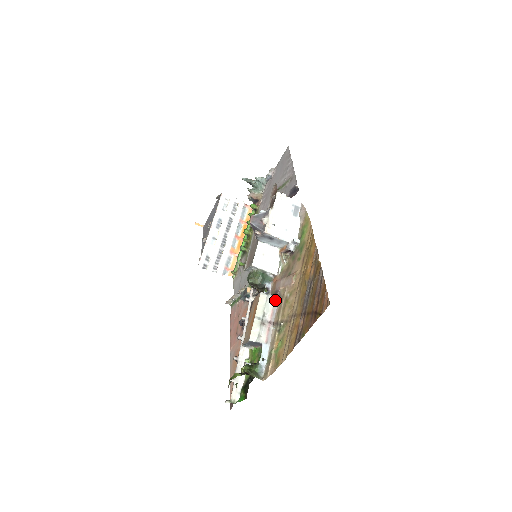
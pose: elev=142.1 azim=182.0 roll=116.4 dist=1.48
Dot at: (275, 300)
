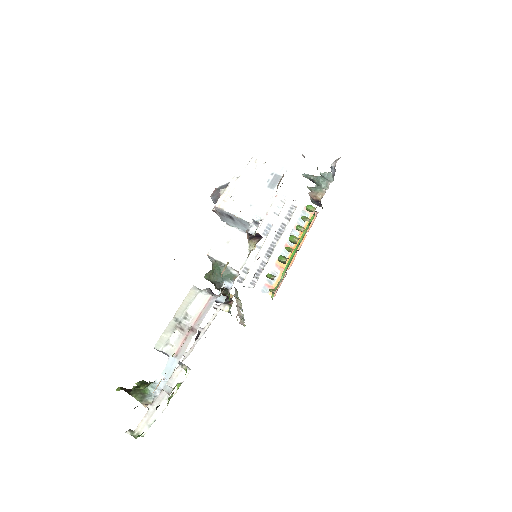
Dot at: (210, 300)
